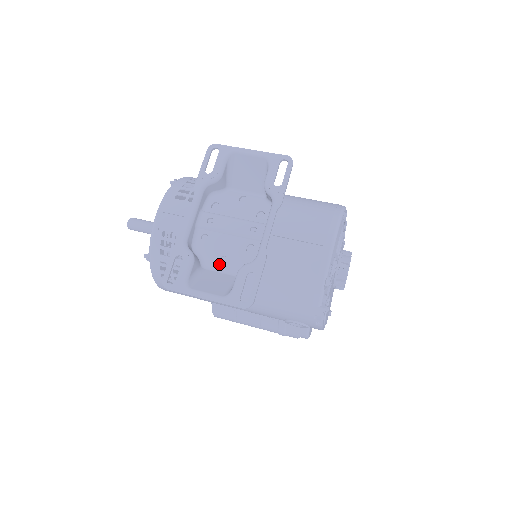
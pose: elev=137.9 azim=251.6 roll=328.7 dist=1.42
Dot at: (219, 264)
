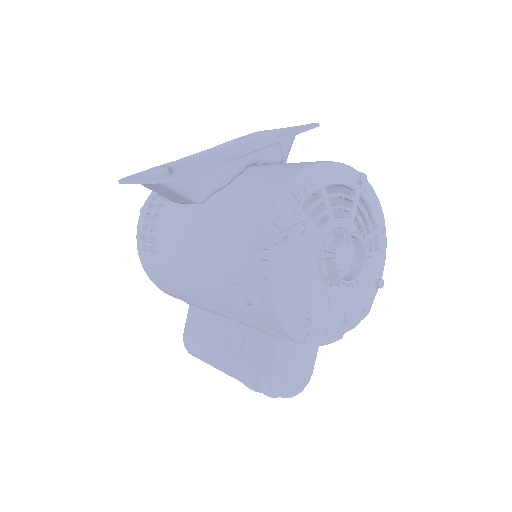
Dot at: occluded
